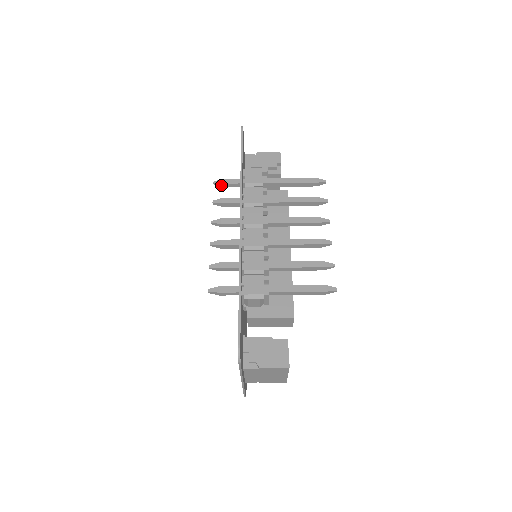
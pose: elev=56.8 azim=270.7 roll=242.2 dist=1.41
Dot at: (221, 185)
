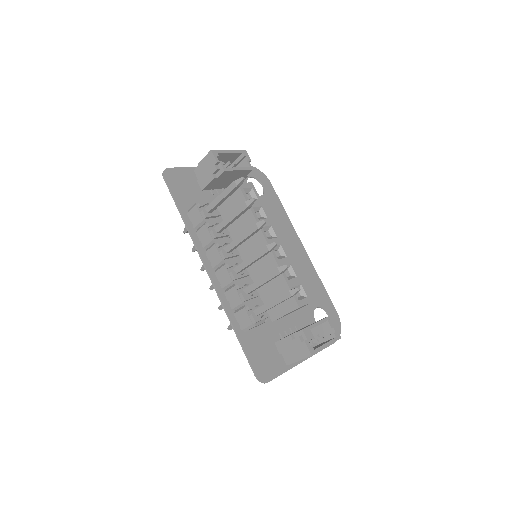
Dot at: occluded
